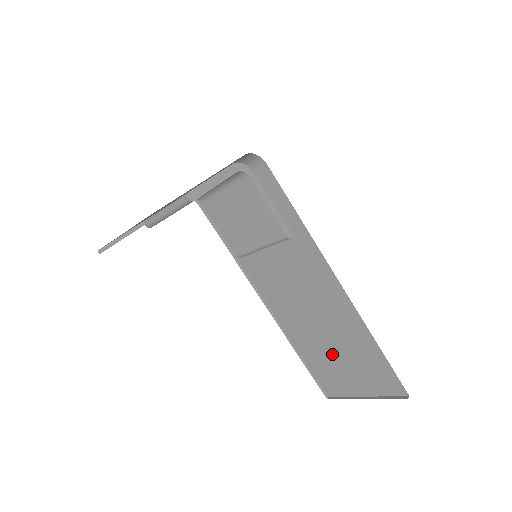
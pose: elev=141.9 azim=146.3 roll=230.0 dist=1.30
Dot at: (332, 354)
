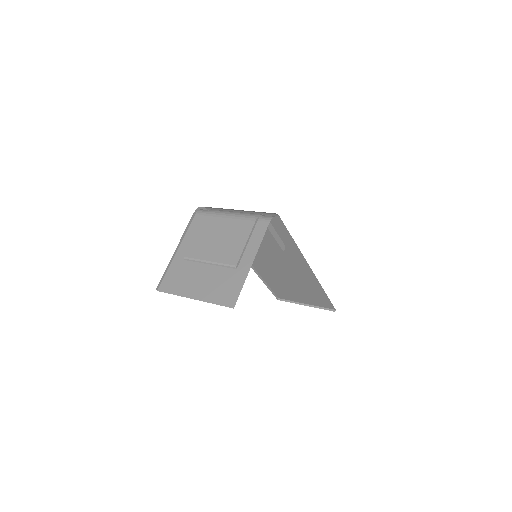
Dot at: (290, 287)
